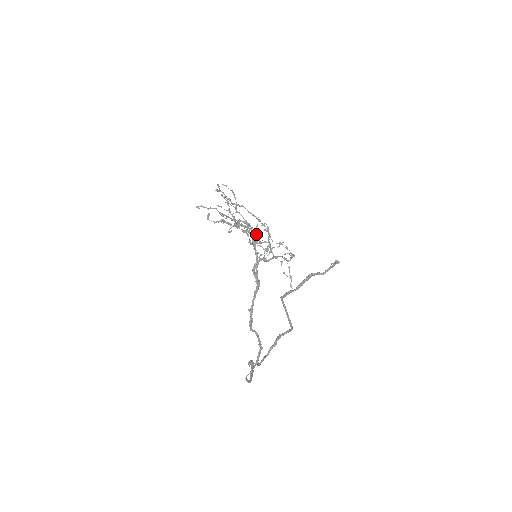
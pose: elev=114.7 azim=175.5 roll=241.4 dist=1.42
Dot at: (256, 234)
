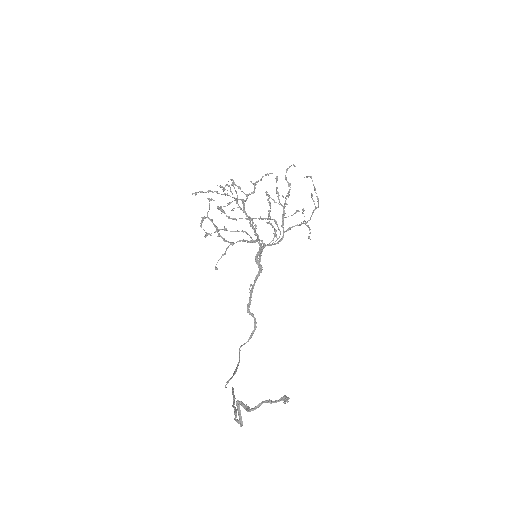
Dot at: occluded
